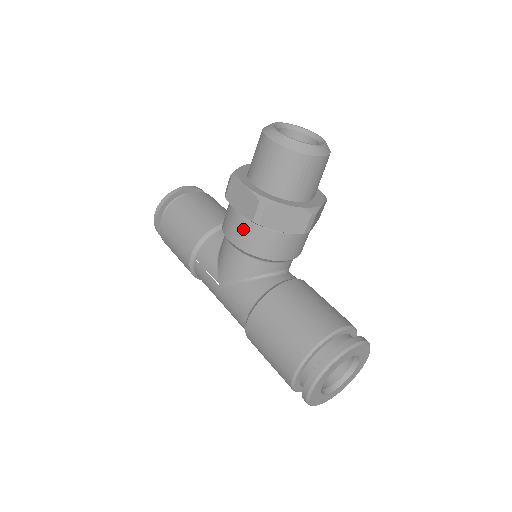
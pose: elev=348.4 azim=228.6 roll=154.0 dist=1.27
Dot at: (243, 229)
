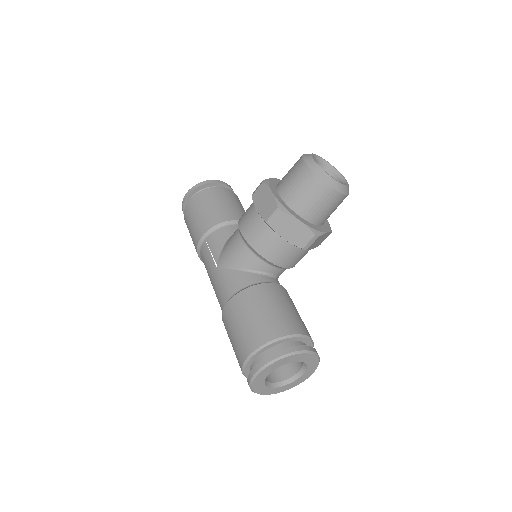
Dot at: (256, 226)
